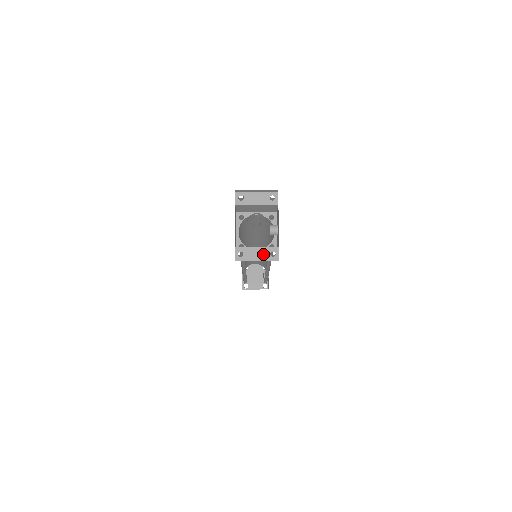
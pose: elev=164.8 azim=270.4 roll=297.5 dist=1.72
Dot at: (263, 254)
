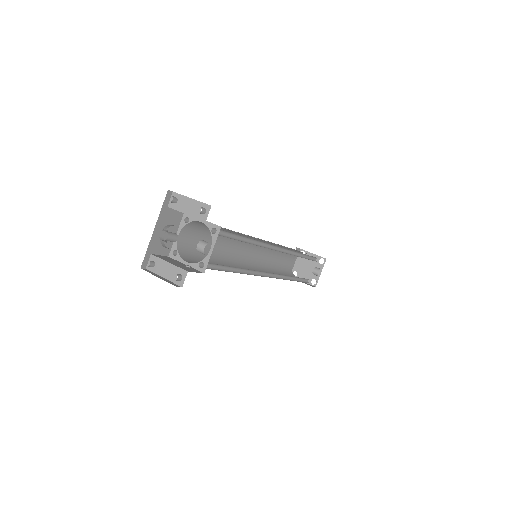
Dot at: (171, 273)
